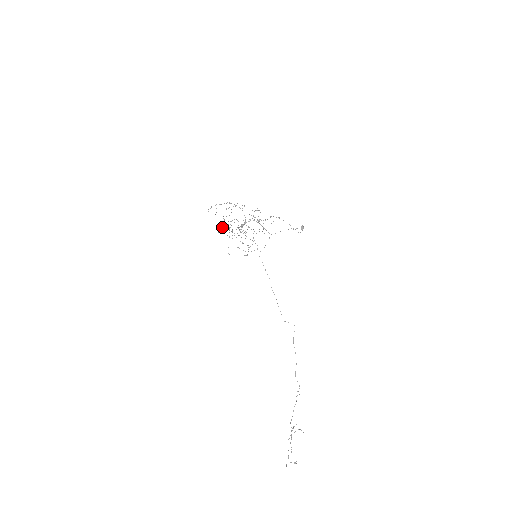
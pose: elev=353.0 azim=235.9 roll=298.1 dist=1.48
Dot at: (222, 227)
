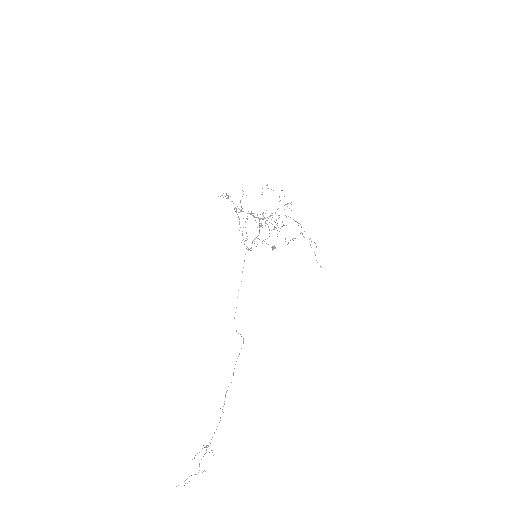
Dot at: occluded
